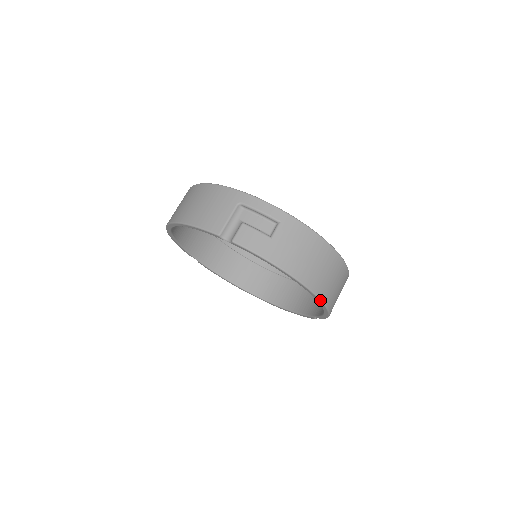
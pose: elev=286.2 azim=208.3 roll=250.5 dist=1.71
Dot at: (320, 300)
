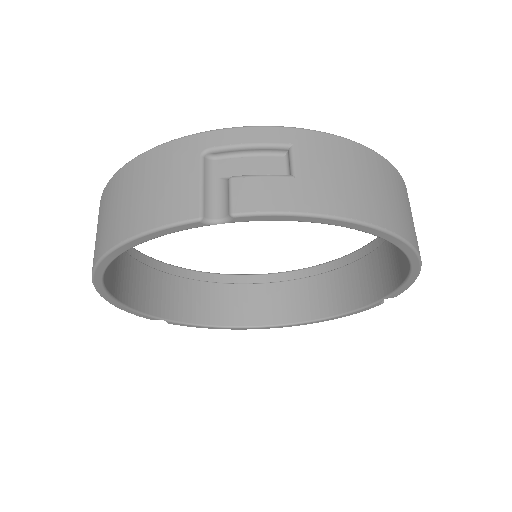
Dot at: (413, 249)
